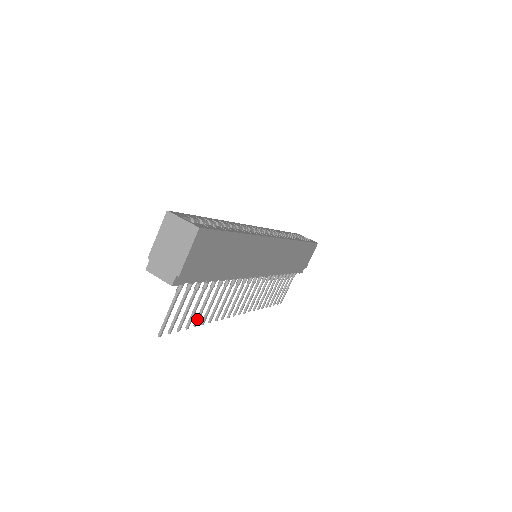
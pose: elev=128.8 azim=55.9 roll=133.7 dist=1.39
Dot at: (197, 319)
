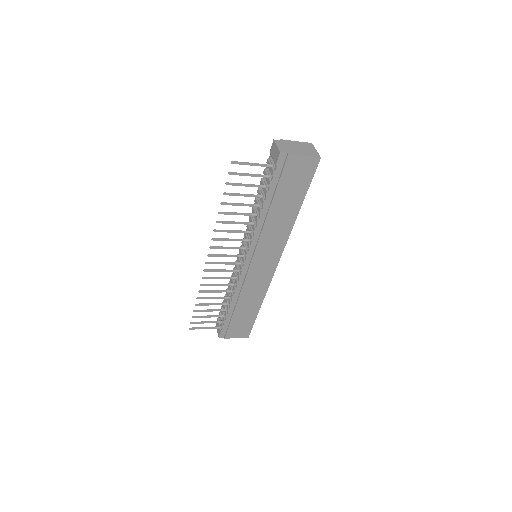
Dot at: (228, 203)
